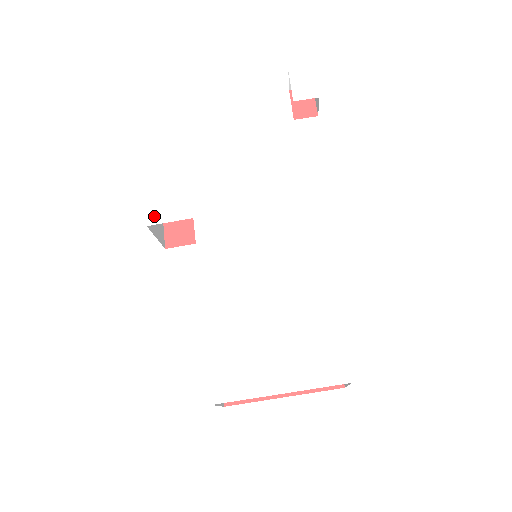
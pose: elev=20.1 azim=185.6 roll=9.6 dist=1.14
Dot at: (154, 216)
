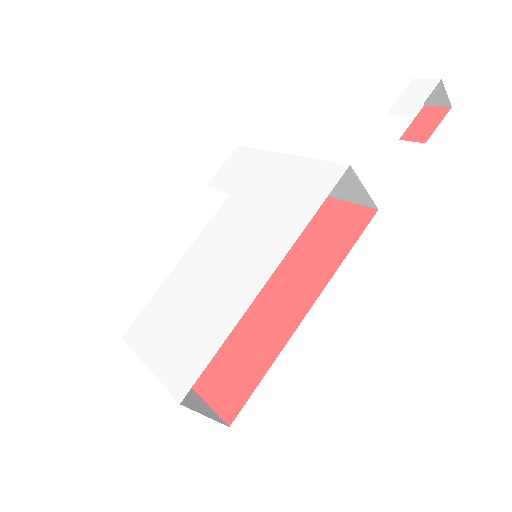
Dot at: (215, 181)
